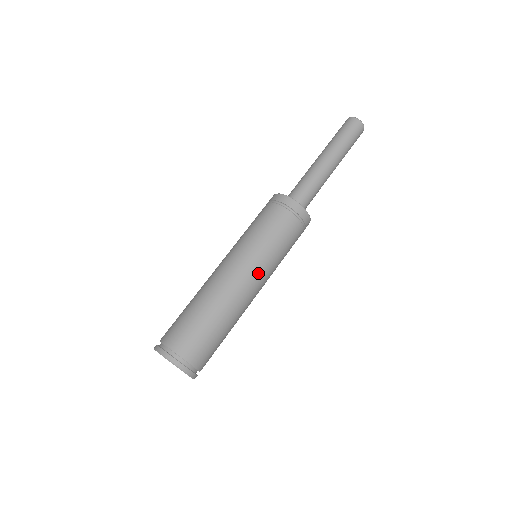
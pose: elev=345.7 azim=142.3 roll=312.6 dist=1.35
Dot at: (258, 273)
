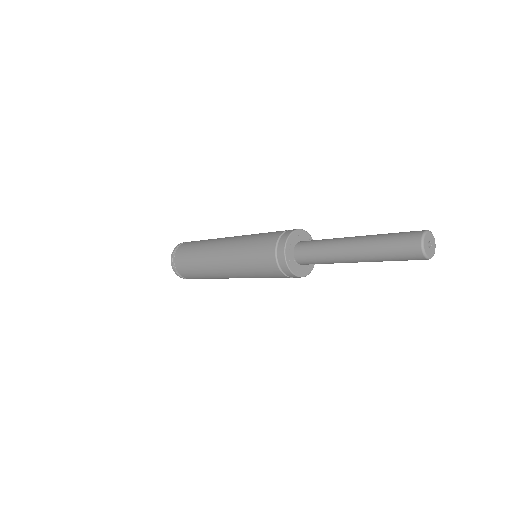
Dot at: (234, 273)
